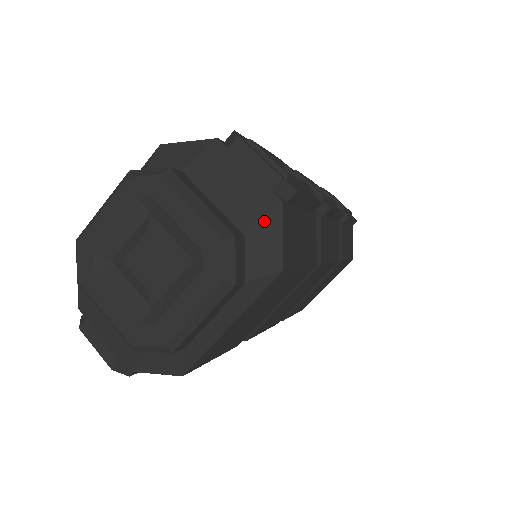
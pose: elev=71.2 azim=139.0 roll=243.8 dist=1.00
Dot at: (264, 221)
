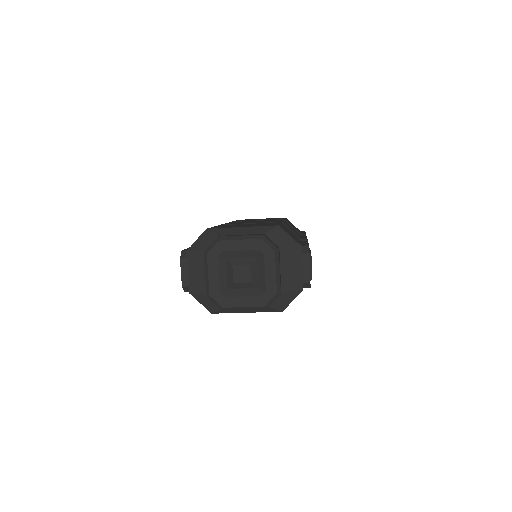
Dot at: (292, 292)
